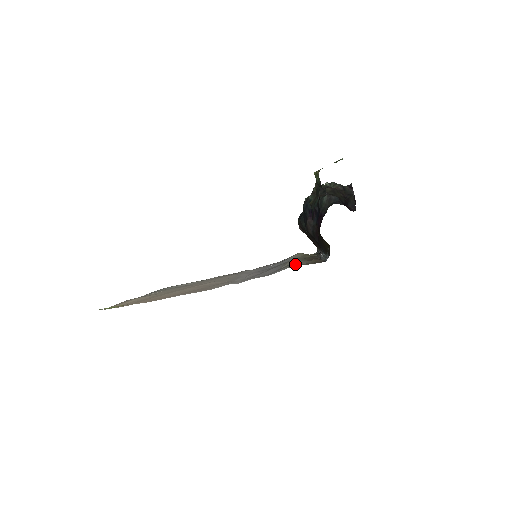
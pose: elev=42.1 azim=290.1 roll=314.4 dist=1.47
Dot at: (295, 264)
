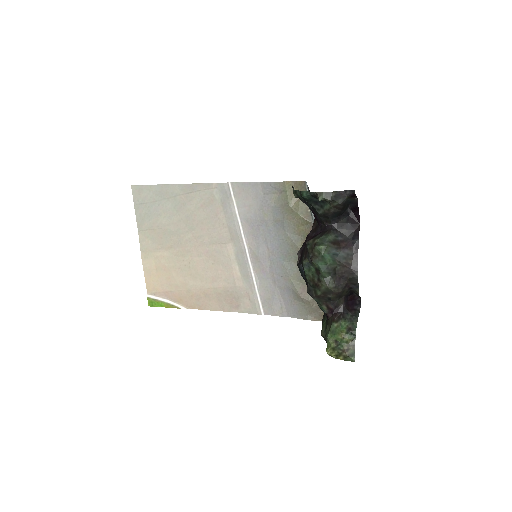
Dot at: (308, 312)
